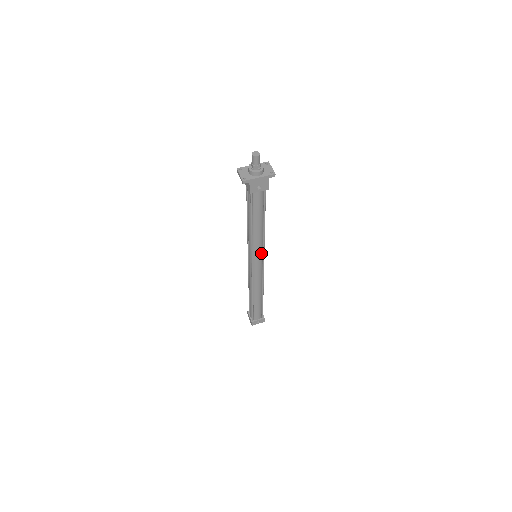
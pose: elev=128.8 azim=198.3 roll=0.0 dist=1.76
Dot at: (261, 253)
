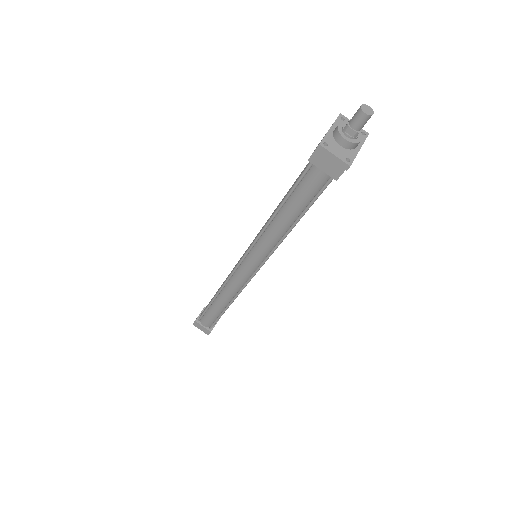
Dot at: occluded
